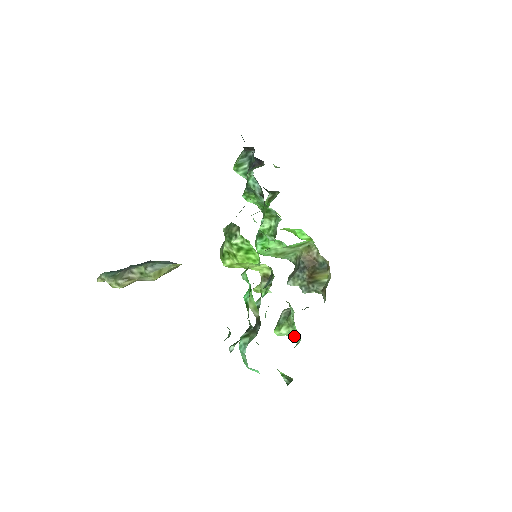
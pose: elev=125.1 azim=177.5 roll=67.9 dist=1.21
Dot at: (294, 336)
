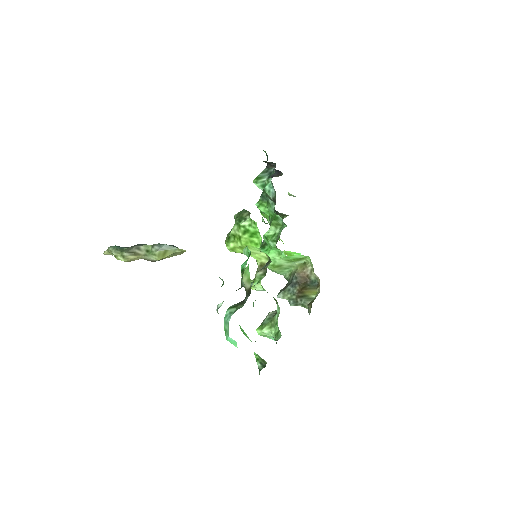
Dot at: (275, 335)
